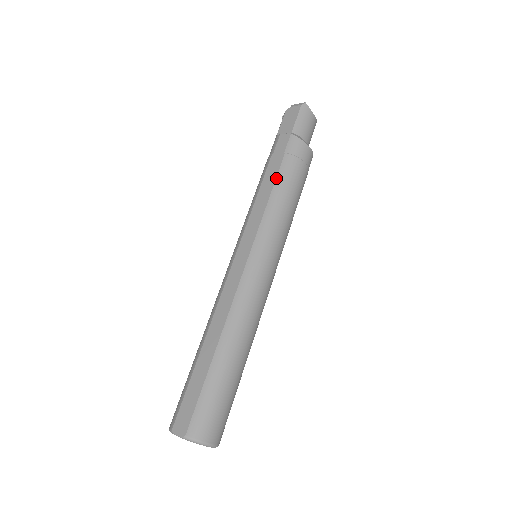
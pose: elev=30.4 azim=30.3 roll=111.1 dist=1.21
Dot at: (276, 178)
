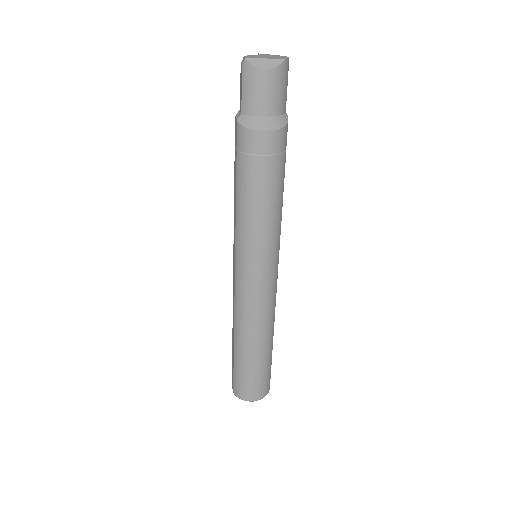
Dot at: (236, 185)
